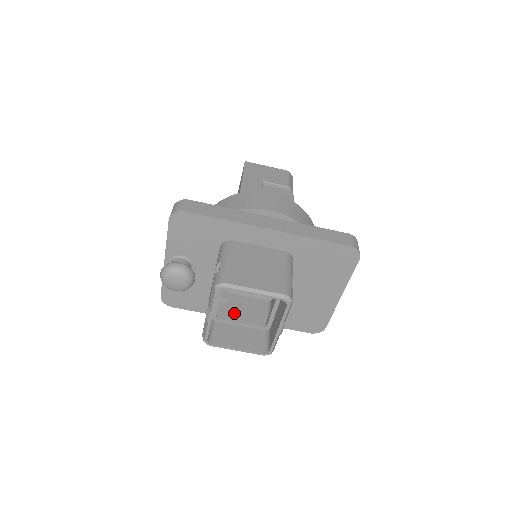
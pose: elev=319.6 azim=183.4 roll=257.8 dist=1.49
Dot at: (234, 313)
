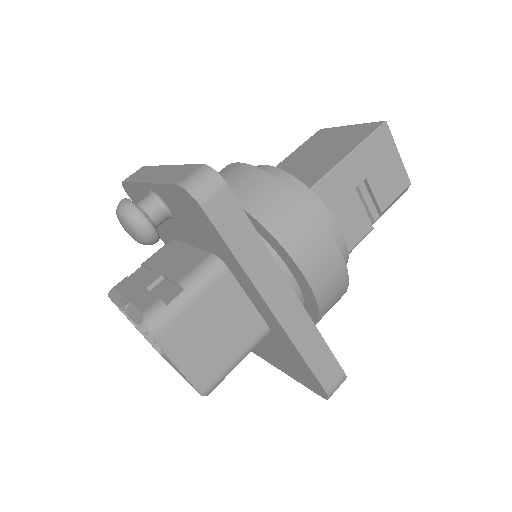
Dot at: occluded
